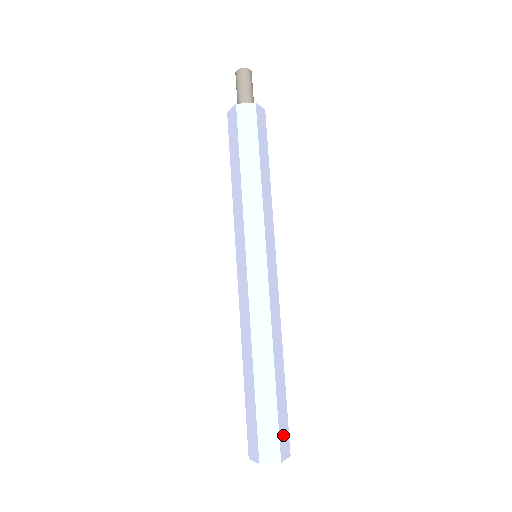
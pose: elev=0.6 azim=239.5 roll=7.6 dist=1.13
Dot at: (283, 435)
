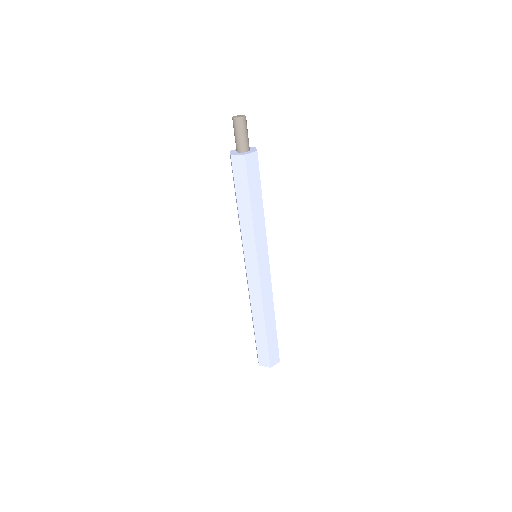
Dot at: occluded
